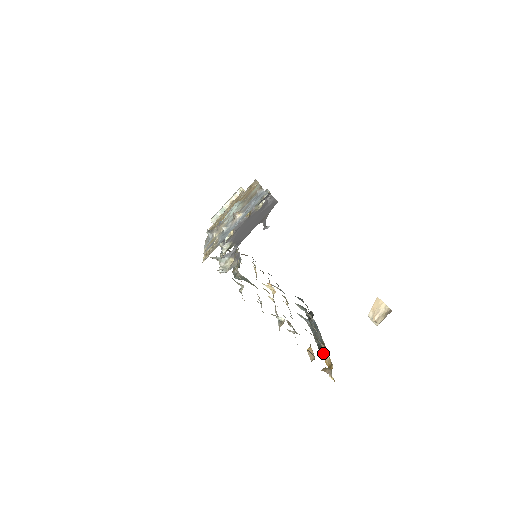
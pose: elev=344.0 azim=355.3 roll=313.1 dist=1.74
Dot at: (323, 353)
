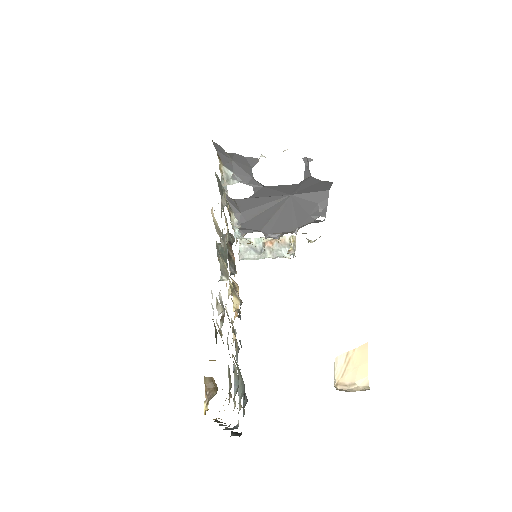
Dot at: (218, 421)
